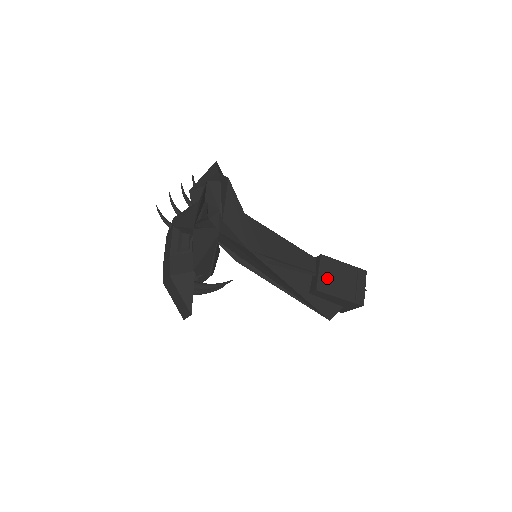
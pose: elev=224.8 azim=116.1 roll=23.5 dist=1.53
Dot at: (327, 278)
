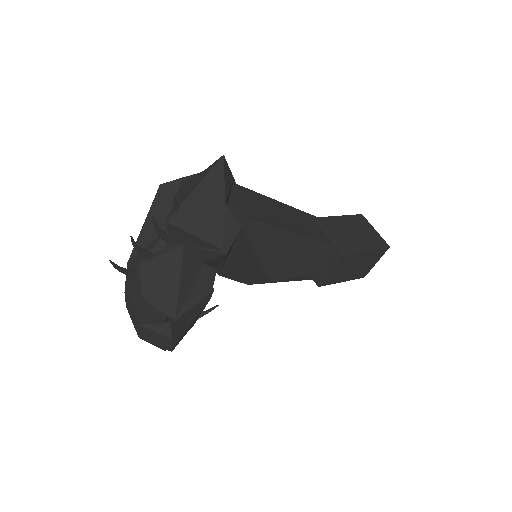
Dot at: (337, 273)
